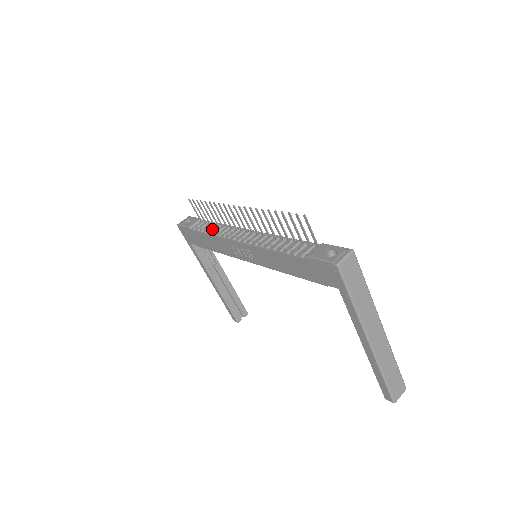
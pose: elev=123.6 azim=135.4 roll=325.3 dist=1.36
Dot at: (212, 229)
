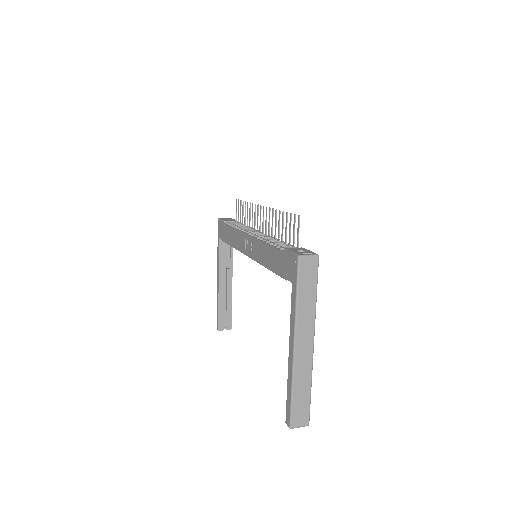
Dot at: occluded
